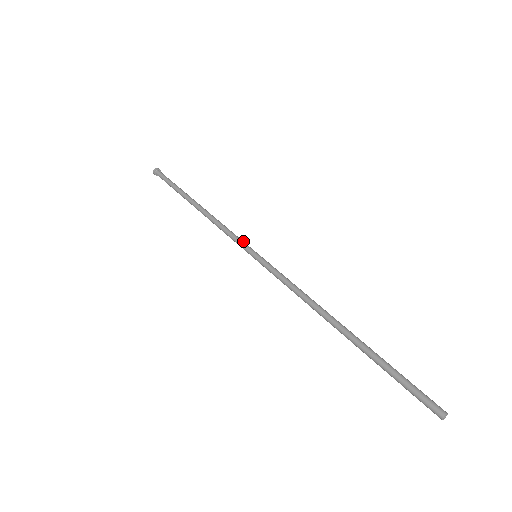
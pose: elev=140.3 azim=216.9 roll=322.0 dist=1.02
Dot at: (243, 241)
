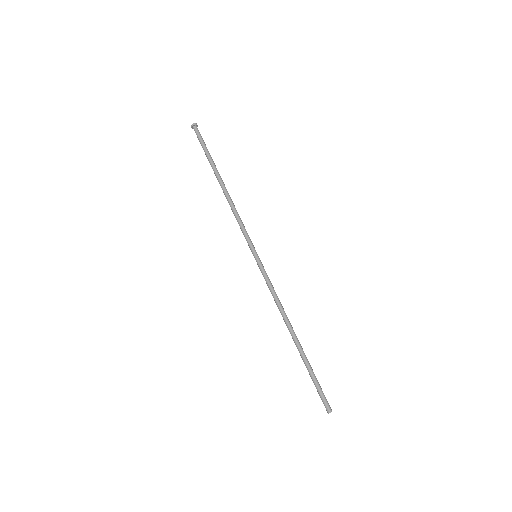
Dot at: (250, 239)
